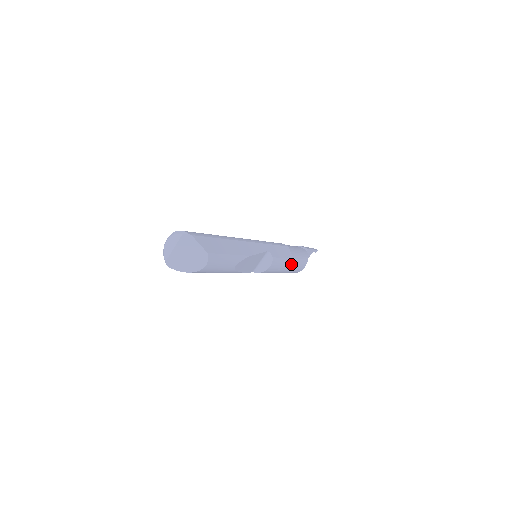
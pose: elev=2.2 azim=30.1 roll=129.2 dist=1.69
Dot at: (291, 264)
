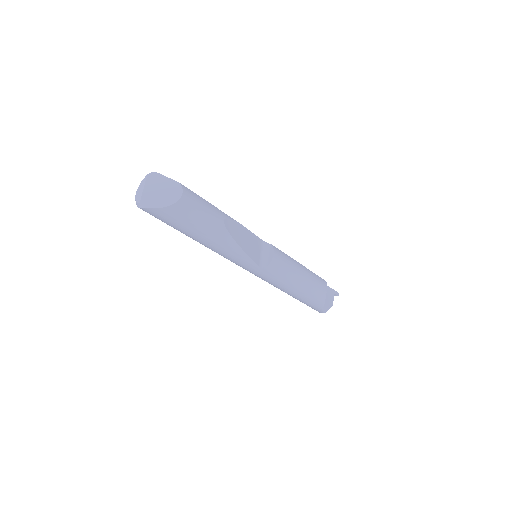
Dot at: (303, 270)
